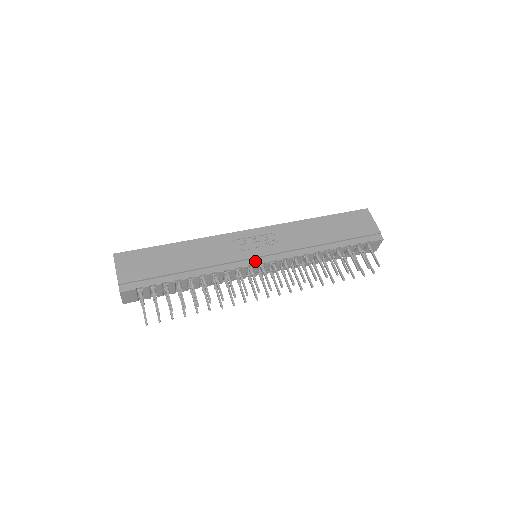
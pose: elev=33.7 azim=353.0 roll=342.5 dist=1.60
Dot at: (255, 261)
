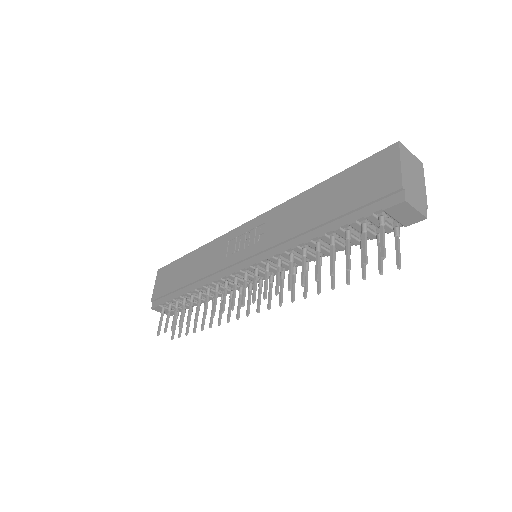
Dot at: (238, 267)
